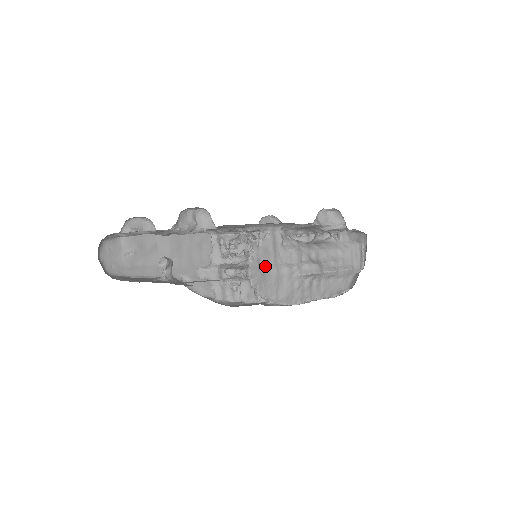
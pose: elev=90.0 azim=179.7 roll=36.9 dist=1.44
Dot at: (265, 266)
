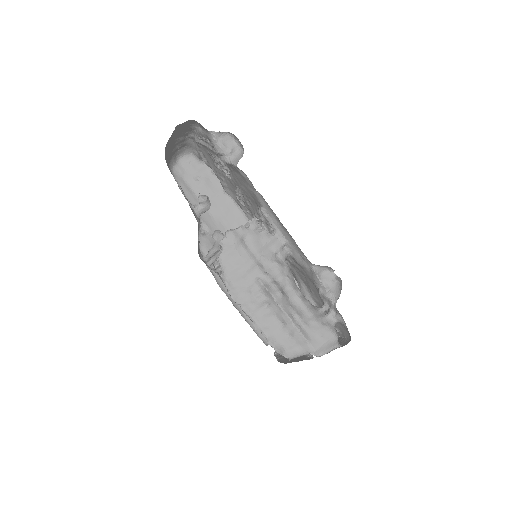
Dot at: (245, 245)
